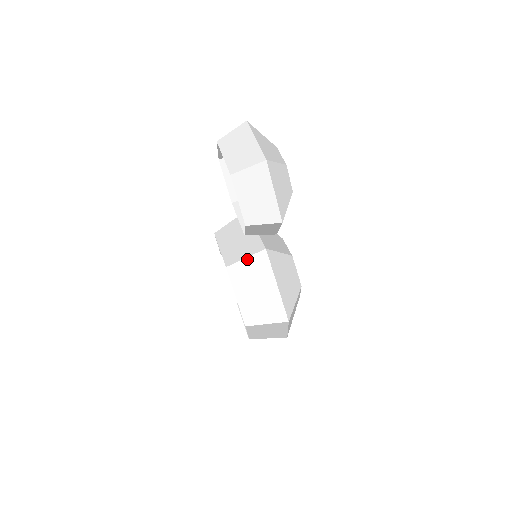
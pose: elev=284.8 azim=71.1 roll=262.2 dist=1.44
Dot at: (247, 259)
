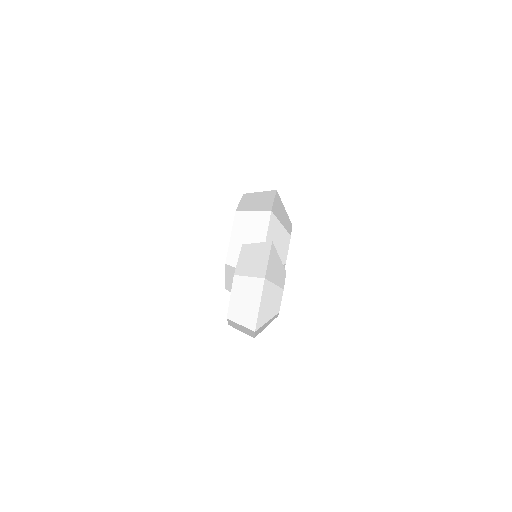
Dot at: occluded
